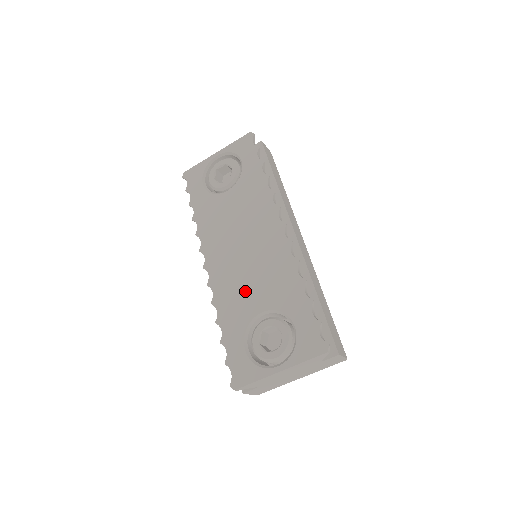
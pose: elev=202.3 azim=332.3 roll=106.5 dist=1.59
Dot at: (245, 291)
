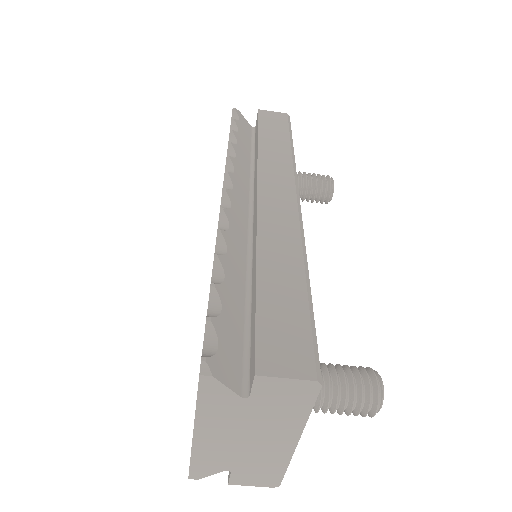
Dot at: occluded
